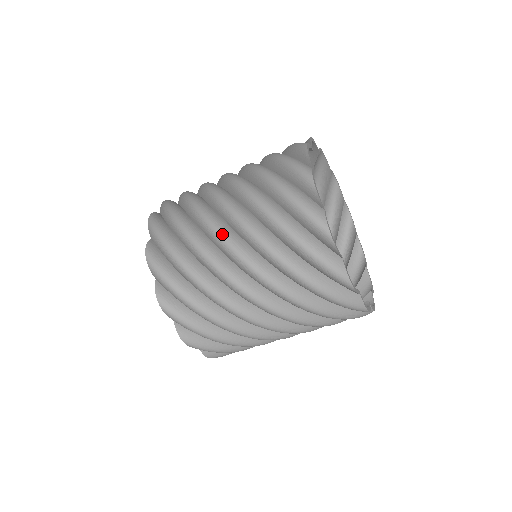
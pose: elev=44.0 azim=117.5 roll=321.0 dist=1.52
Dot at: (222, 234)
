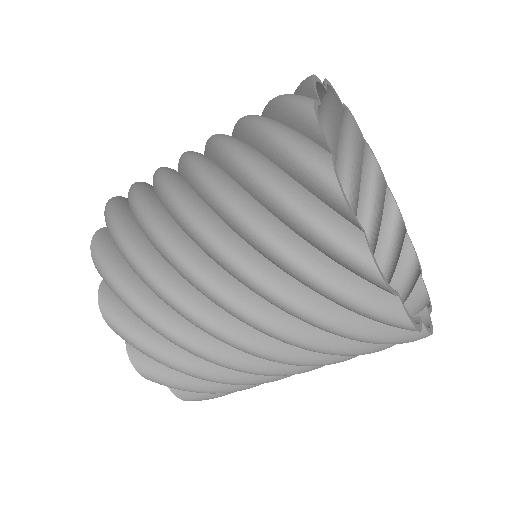
Dot at: (247, 347)
